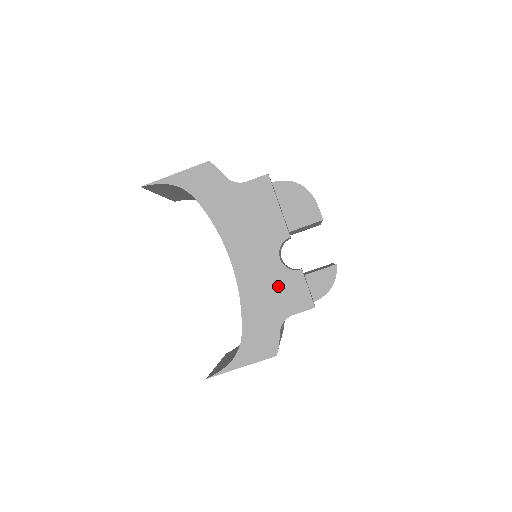
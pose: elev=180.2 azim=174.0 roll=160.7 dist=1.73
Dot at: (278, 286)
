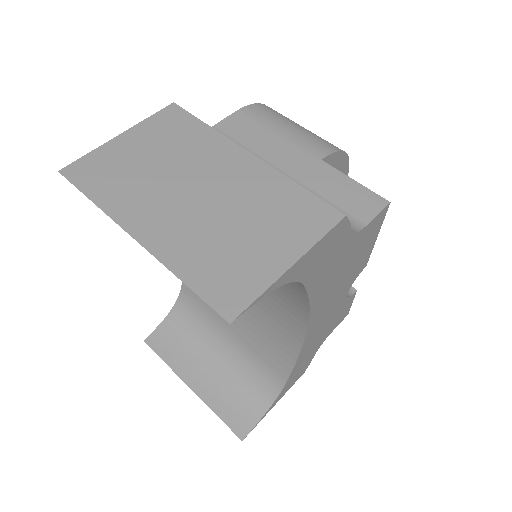
Dot at: (333, 319)
